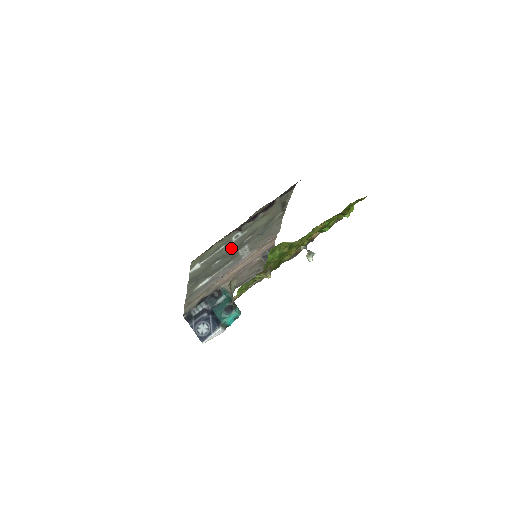
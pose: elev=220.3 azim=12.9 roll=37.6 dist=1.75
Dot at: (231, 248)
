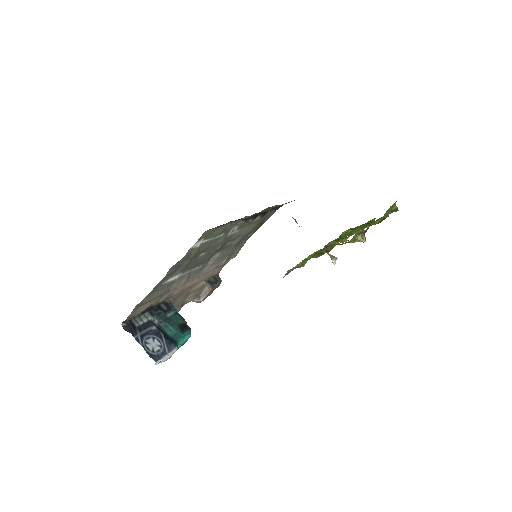
Dot at: (221, 243)
